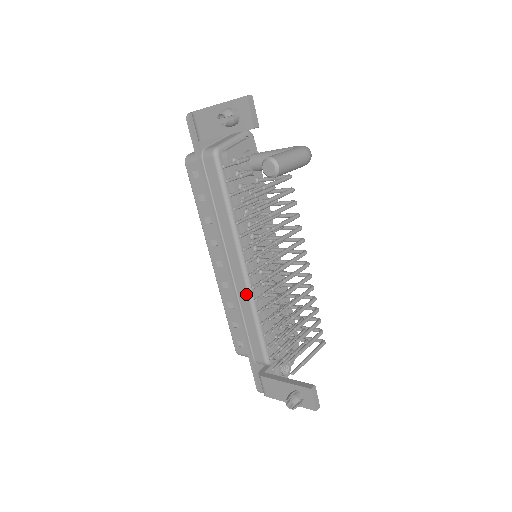
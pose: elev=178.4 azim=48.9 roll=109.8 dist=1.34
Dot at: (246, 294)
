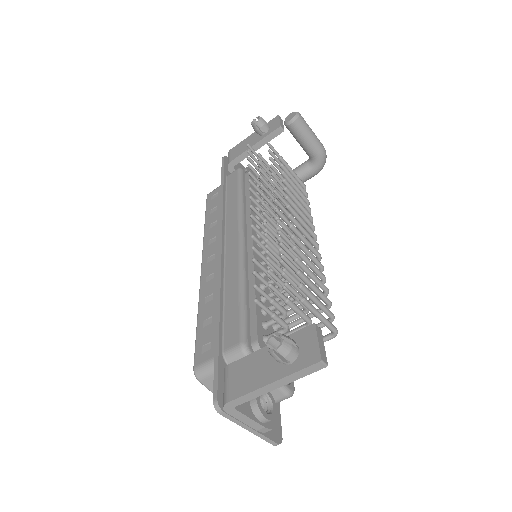
Dot at: (237, 263)
